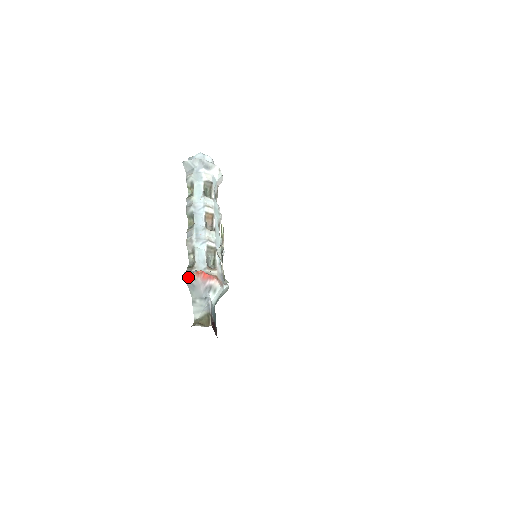
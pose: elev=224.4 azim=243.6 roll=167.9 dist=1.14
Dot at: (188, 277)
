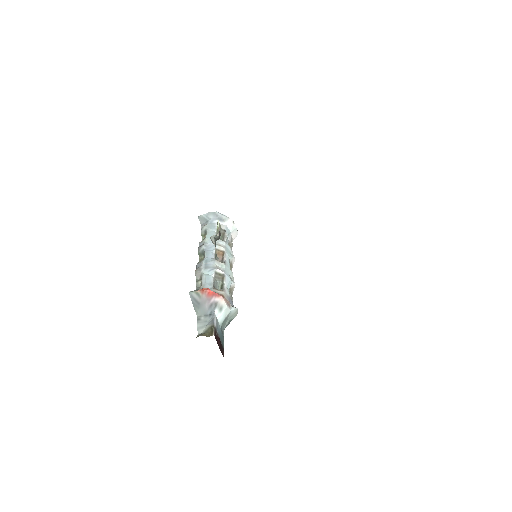
Dot at: (193, 295)
